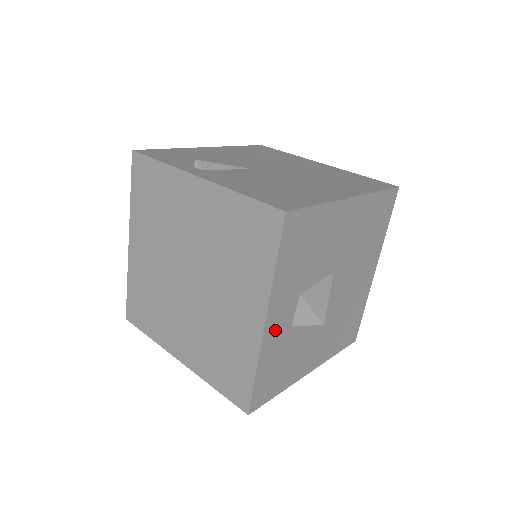
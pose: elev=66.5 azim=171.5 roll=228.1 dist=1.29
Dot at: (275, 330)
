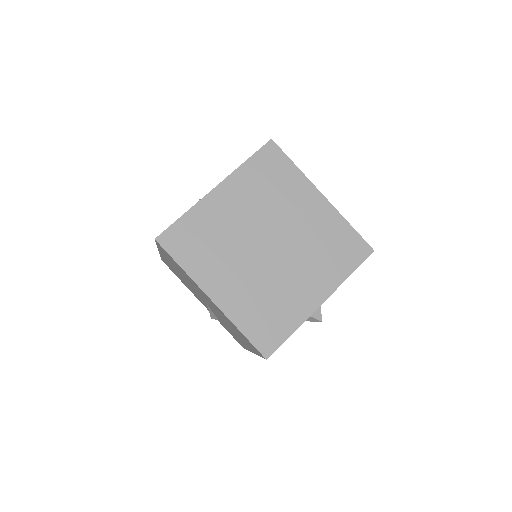
Dot at: occluded
